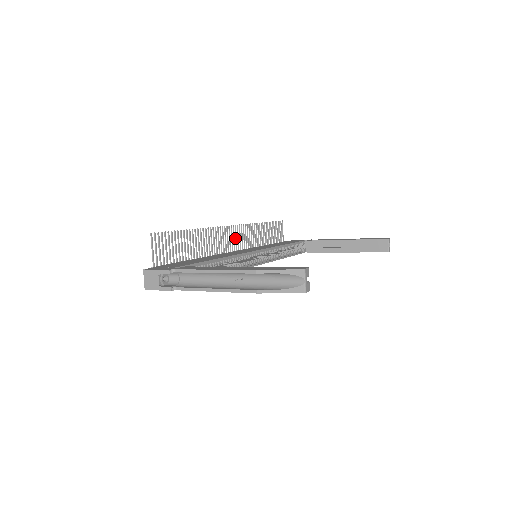
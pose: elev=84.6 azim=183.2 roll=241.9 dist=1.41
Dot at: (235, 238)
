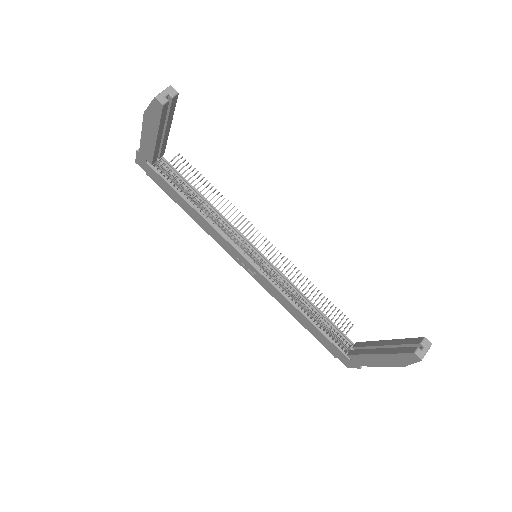
Dot at: (264, 253)
